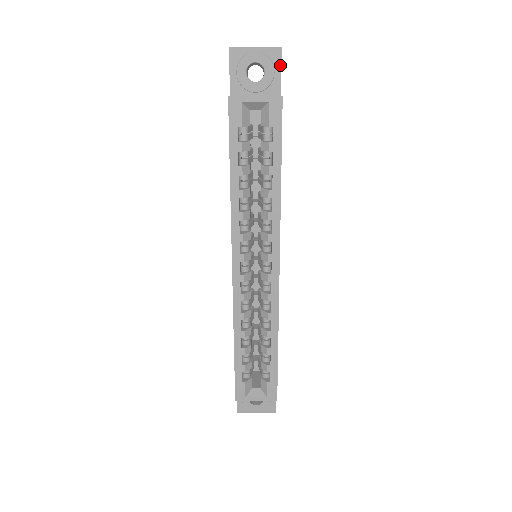
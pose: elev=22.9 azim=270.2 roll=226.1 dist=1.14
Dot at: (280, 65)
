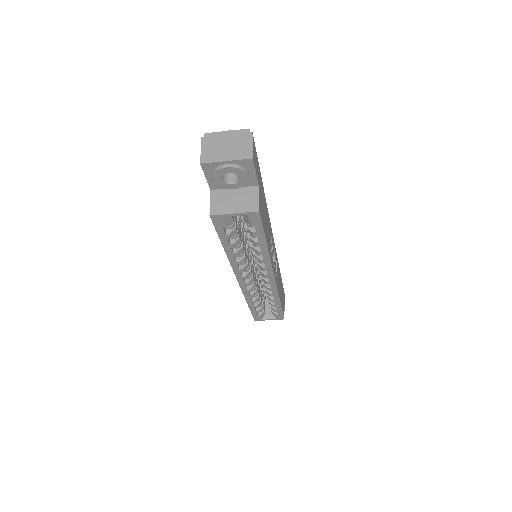
Dot at: (254, 169)
